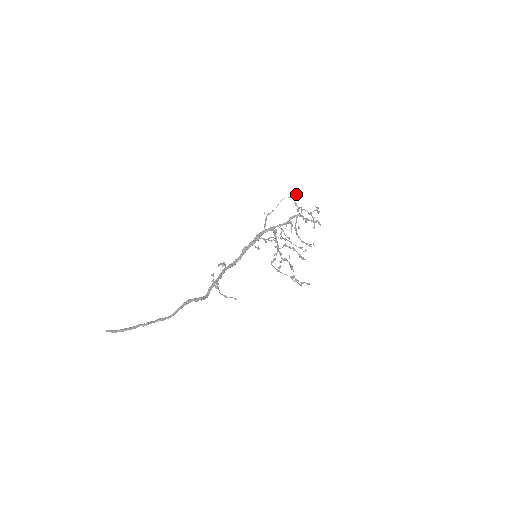
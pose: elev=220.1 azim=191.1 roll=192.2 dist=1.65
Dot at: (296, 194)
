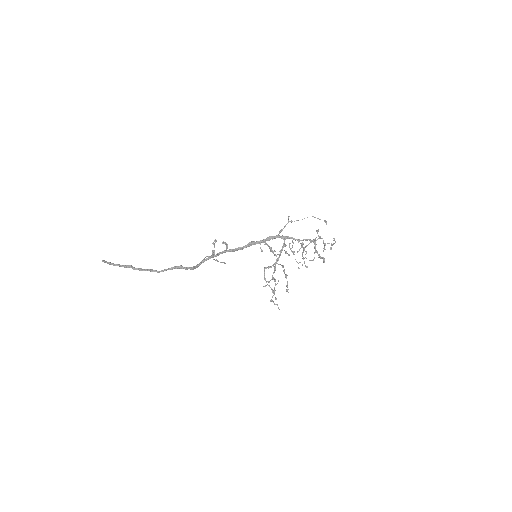
Dot at: (325, 220)
